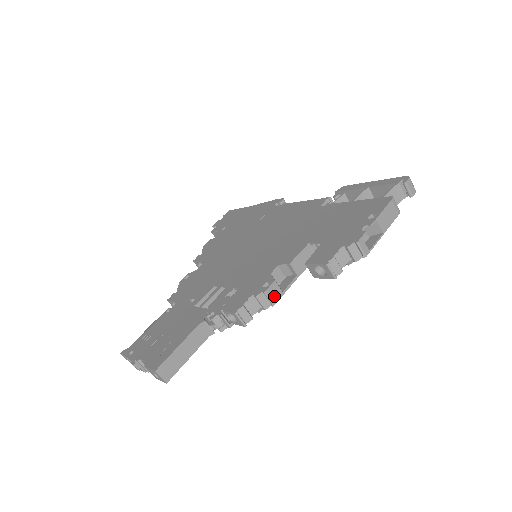
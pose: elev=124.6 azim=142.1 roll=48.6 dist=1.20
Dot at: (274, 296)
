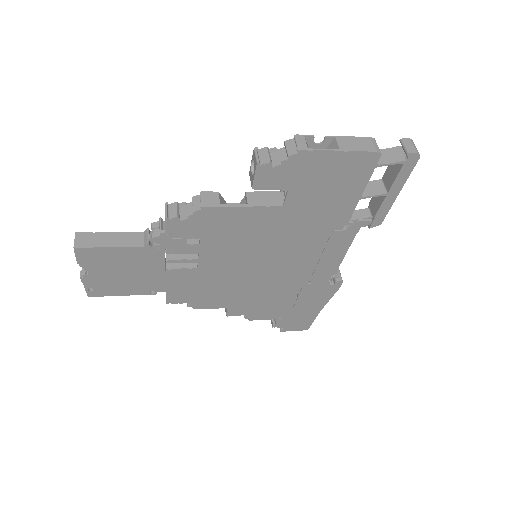
Dot at: (208, 201)
